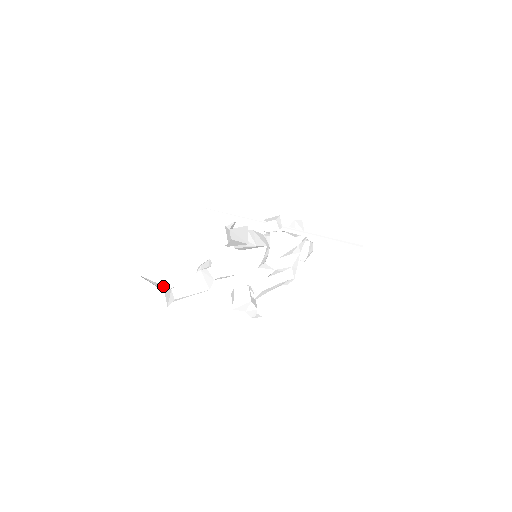
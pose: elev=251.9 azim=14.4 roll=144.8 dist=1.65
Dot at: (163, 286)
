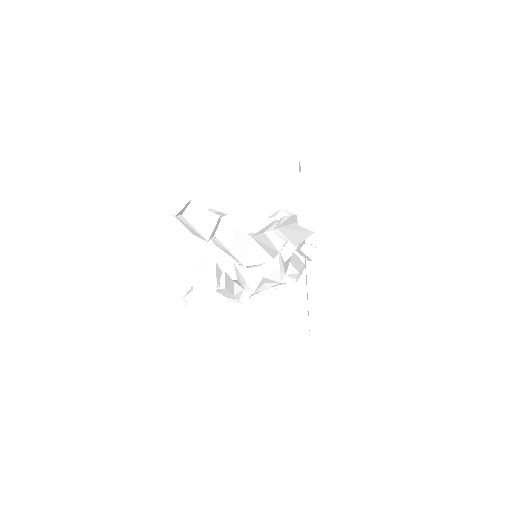
Dot at: occluded
